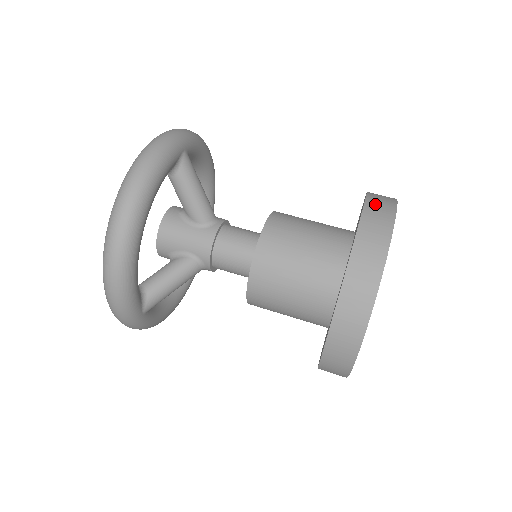
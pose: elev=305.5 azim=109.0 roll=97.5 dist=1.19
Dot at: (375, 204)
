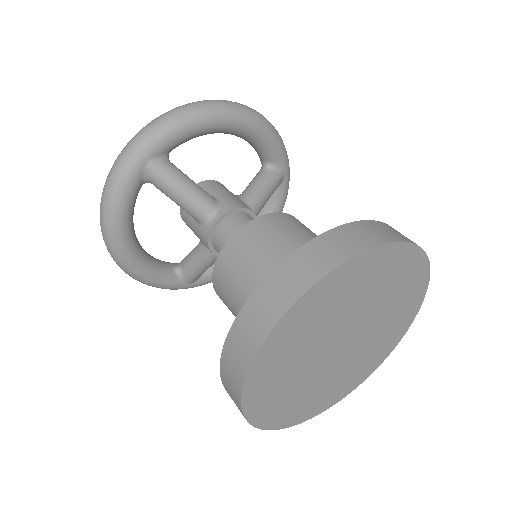
Dot at: occluded
